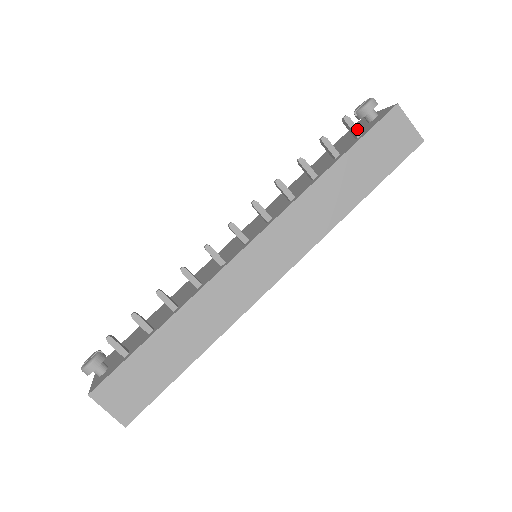
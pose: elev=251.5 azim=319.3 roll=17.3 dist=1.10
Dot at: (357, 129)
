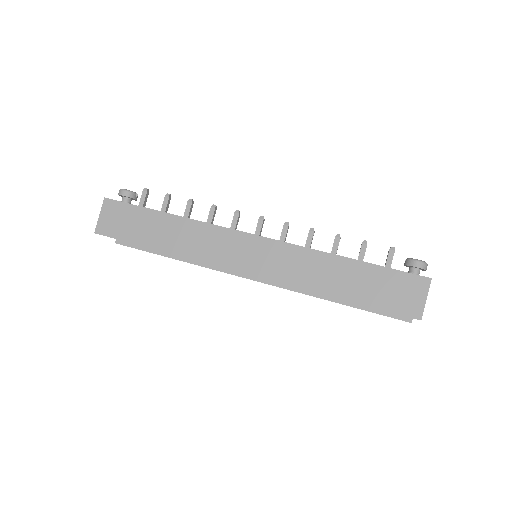
Dot at: (391, 262)
